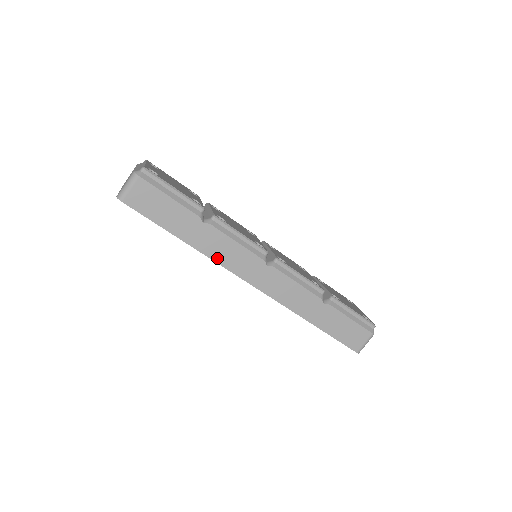
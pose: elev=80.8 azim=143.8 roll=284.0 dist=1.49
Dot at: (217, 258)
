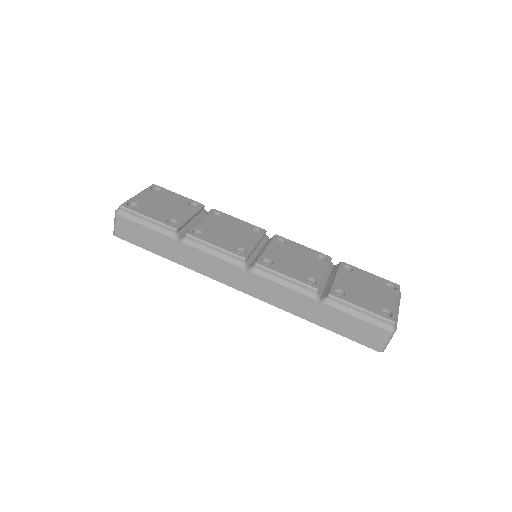
Dot at: (201, 270)
